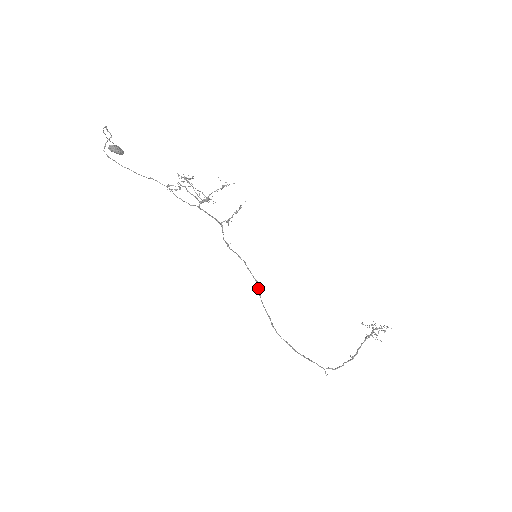
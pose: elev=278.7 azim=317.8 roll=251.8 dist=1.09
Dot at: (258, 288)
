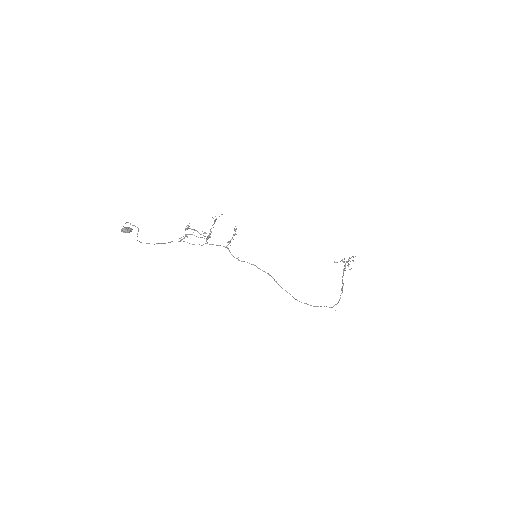
Dot at: (273, 278)
